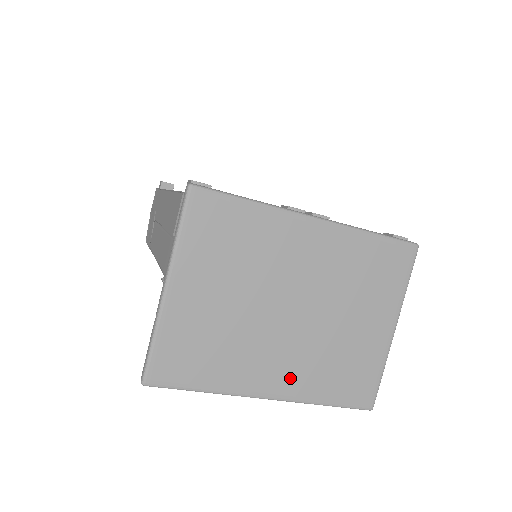
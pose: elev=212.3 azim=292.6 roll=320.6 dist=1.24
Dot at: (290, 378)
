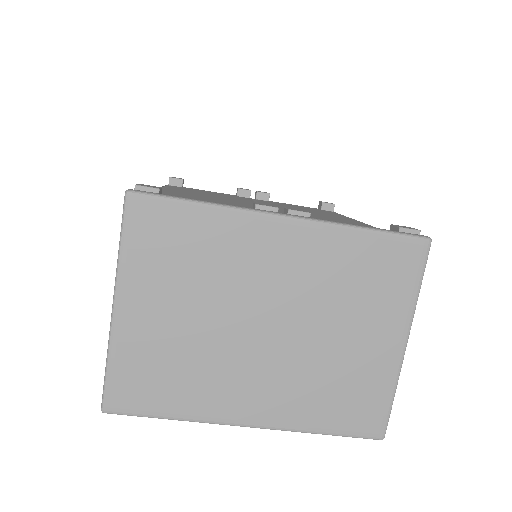
Dot at: (273, 404)
